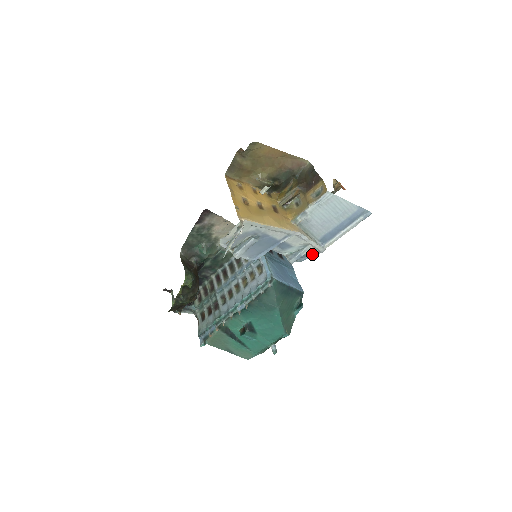
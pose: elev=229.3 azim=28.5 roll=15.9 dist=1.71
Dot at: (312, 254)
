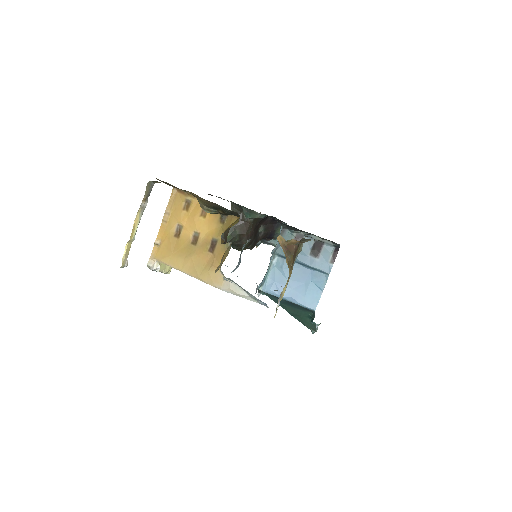
Dot at: occluded
